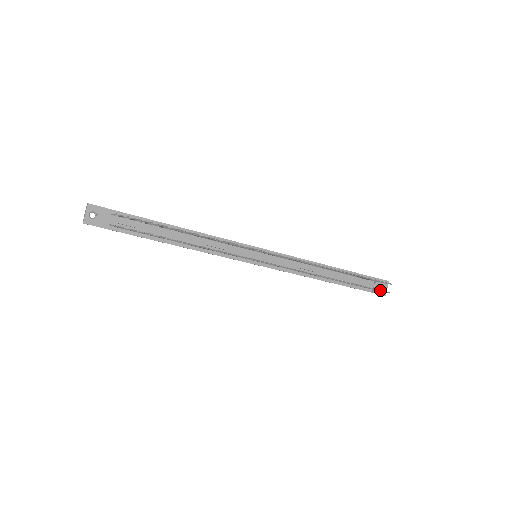
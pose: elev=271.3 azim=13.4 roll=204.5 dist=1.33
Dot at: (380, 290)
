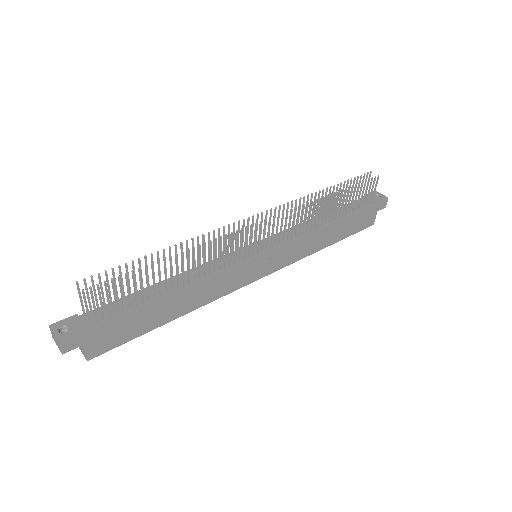
Dot at: (371, 180)
